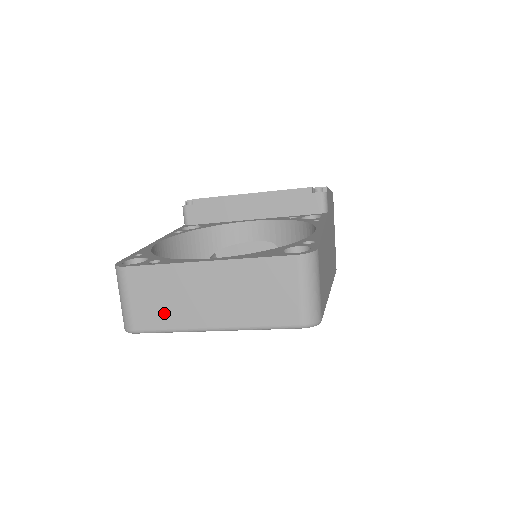
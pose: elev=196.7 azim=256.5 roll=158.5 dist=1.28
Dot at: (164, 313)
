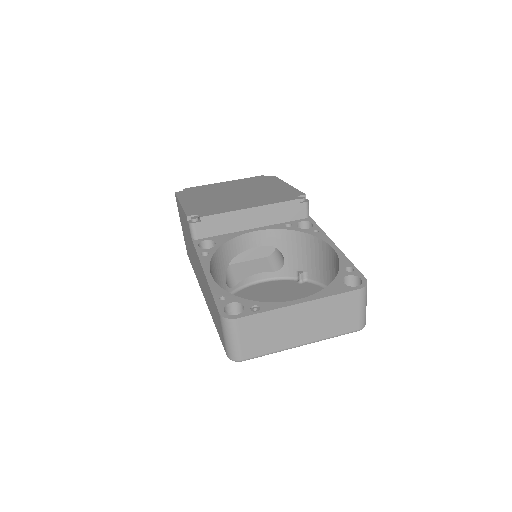
Dot at: (268, 343)
